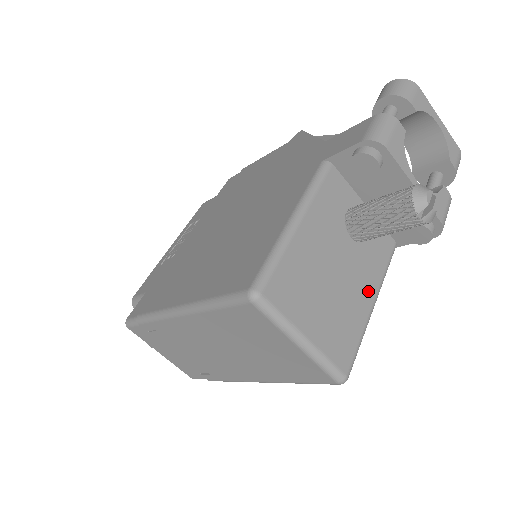
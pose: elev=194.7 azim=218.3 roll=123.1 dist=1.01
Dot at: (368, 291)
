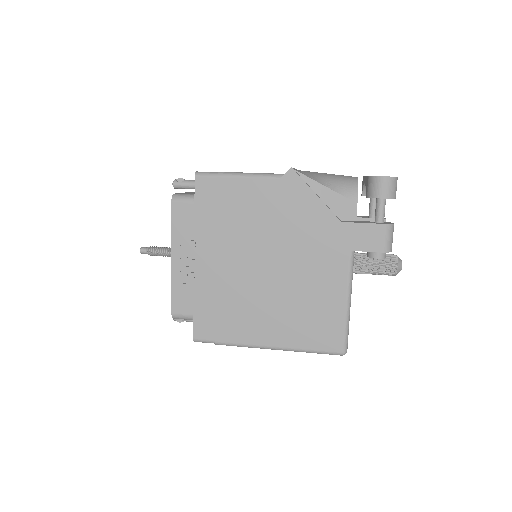
Dot at: occluded
